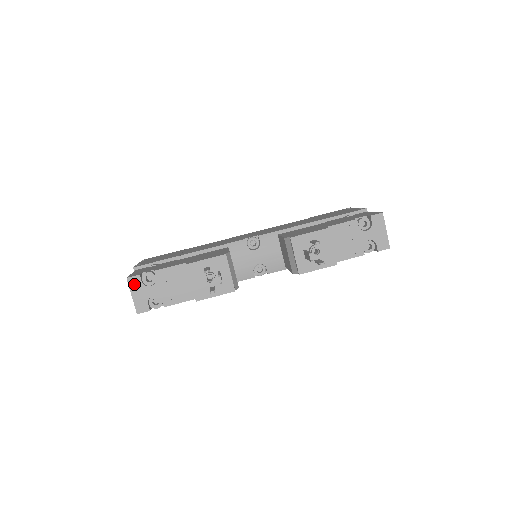
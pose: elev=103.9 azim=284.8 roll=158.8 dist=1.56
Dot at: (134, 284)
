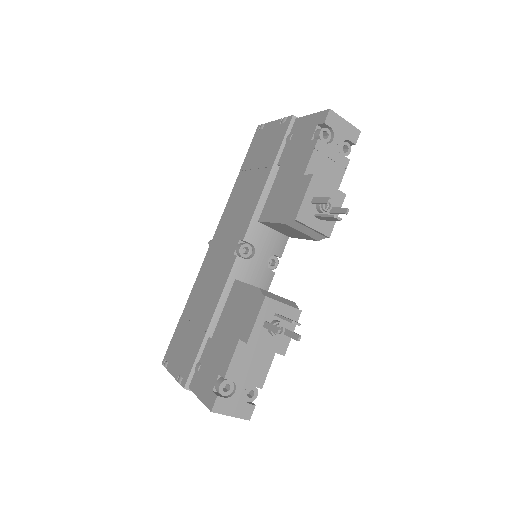
Dot at: (222, 407)
